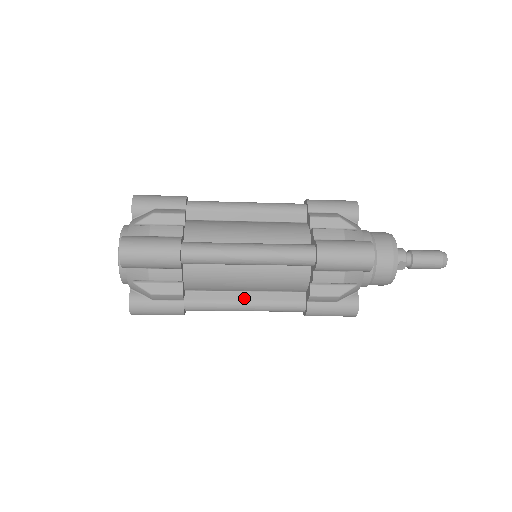
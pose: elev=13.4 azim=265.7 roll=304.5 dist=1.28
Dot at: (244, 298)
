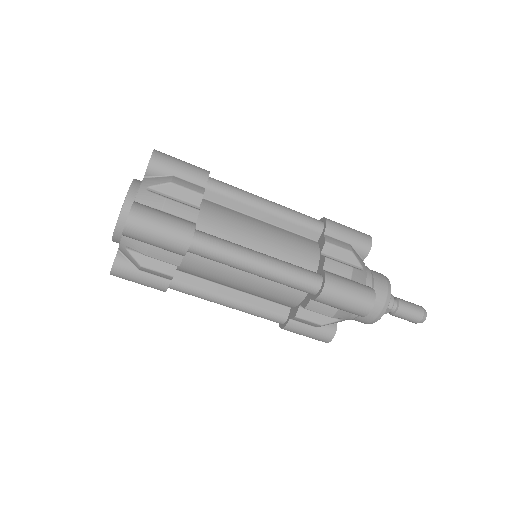
Dot at: (231, 295)
